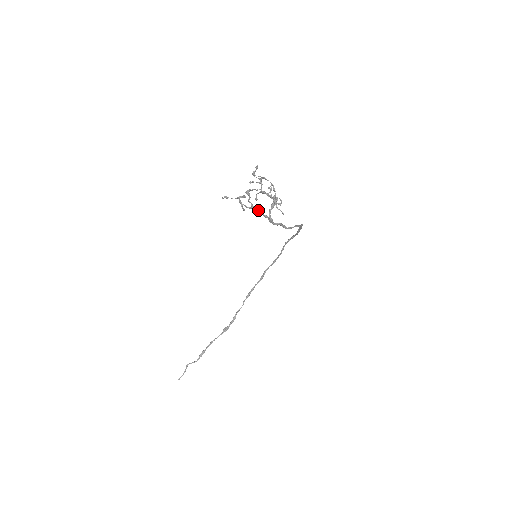
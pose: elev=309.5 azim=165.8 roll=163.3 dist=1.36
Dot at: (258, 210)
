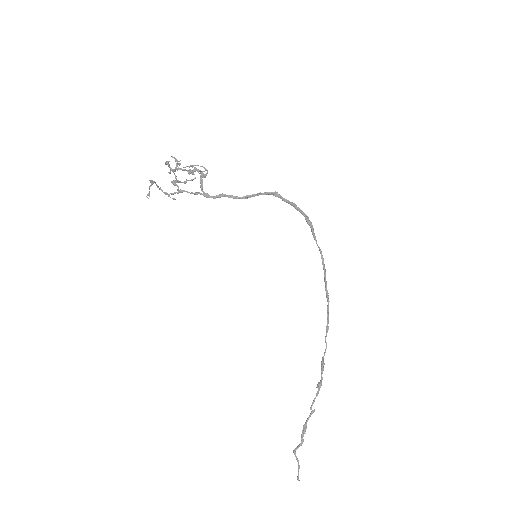
Dot at: occluded
